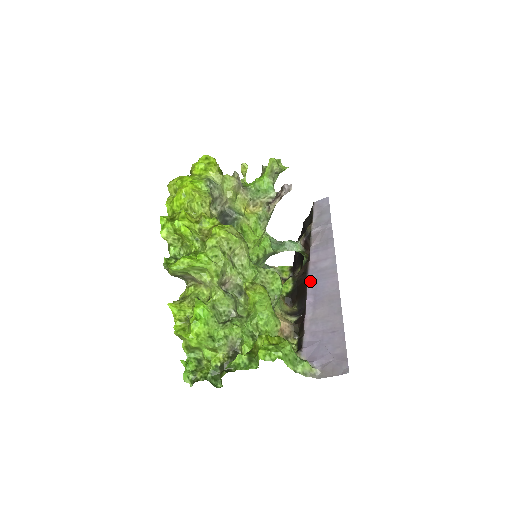
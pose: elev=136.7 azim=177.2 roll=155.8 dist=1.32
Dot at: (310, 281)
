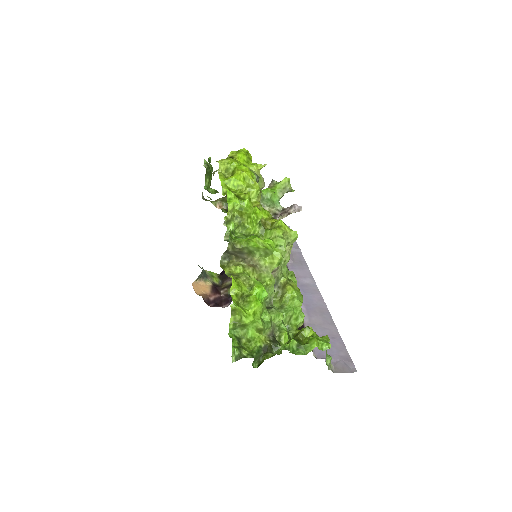
Dot at: occluded
